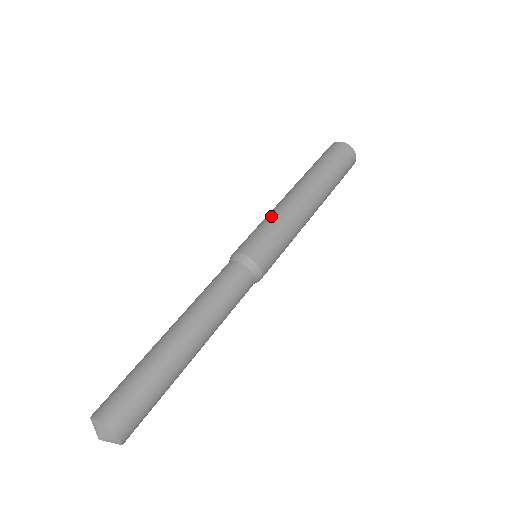
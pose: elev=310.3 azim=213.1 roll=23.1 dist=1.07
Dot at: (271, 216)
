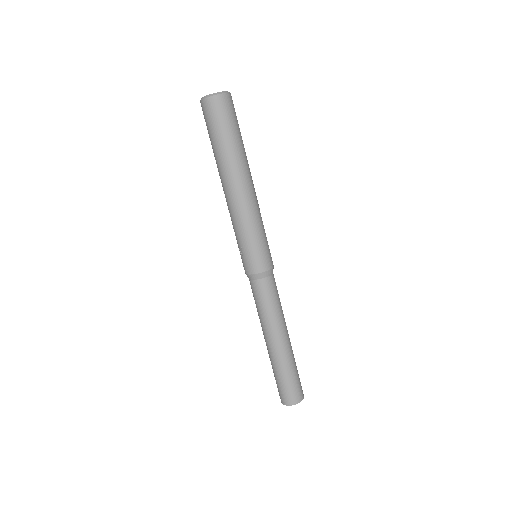
Dot at: (235, 229)
